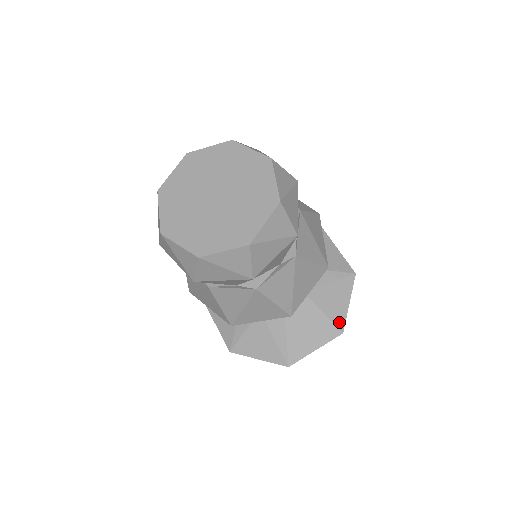
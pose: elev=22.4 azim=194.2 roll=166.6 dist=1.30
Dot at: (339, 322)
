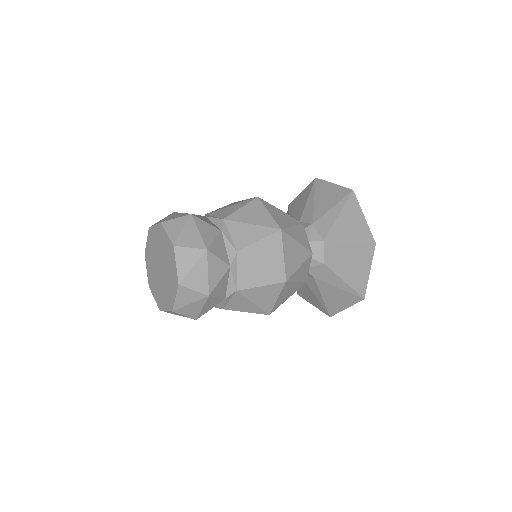
Dot at: (331, 311)
